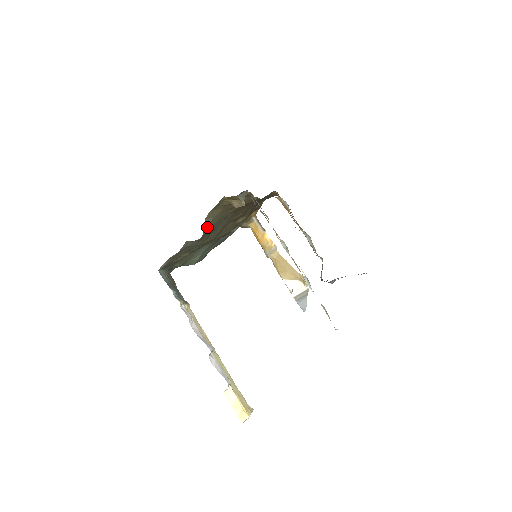
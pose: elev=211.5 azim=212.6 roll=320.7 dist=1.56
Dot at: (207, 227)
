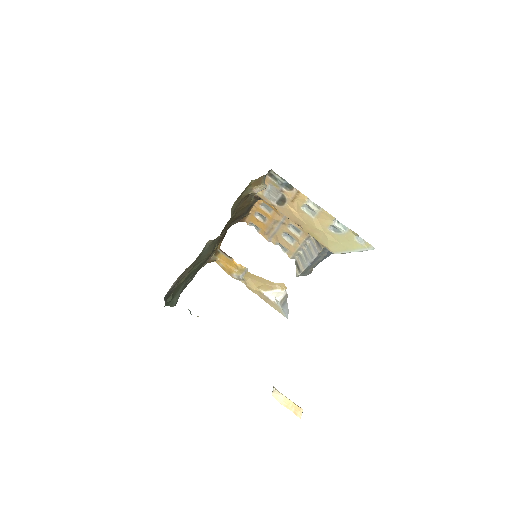
Dot at: occluded
